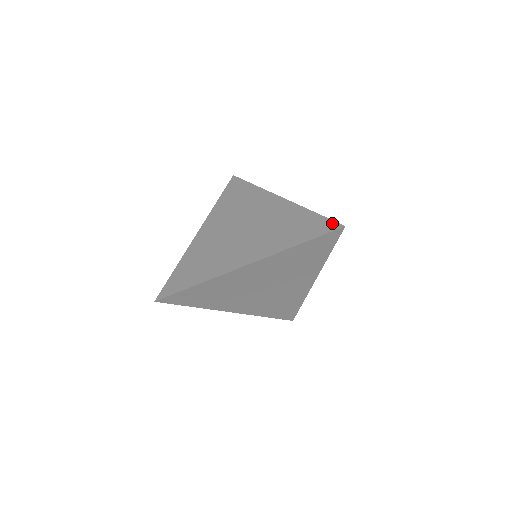
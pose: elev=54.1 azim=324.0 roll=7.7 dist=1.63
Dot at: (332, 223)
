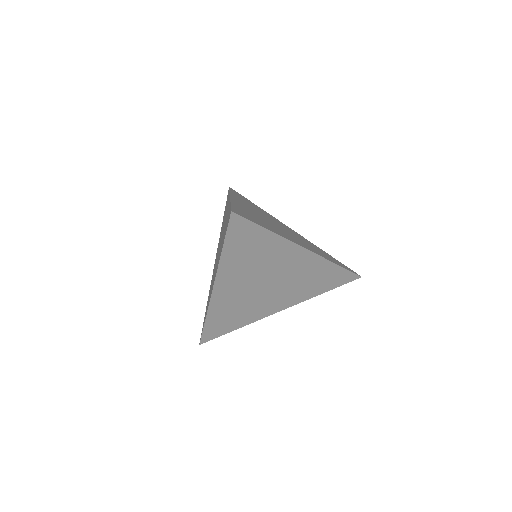
Dot at: (230, 212)
